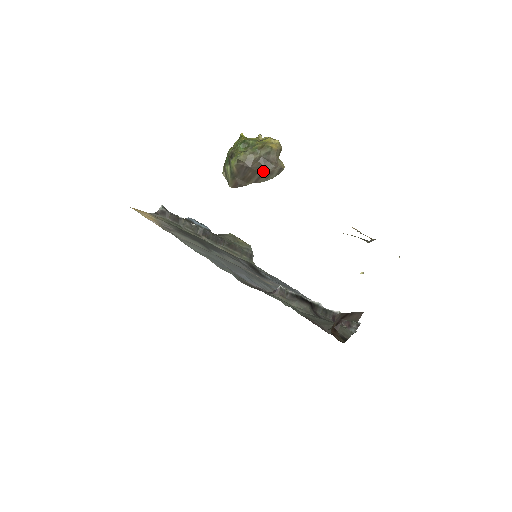
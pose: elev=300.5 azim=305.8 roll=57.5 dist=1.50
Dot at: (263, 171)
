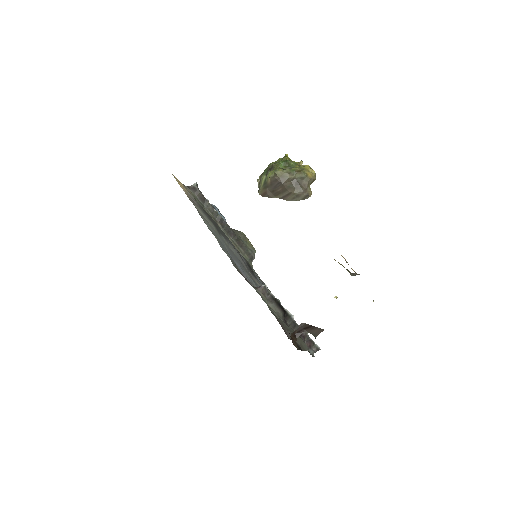
Dot at: (292, 191)
